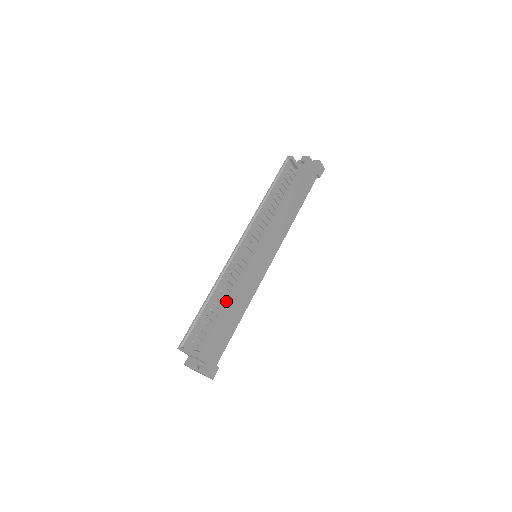
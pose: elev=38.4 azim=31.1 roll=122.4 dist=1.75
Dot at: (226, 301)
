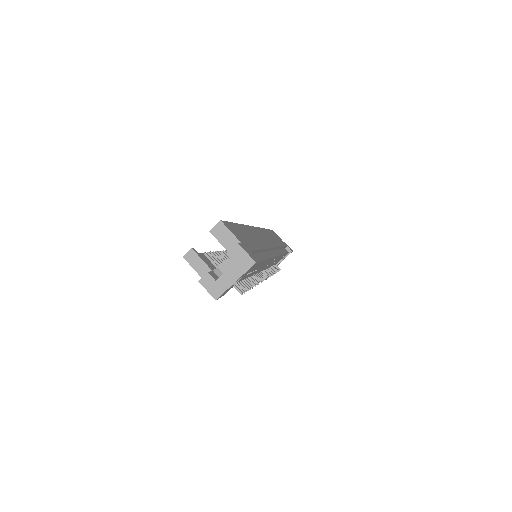
Dot at: occluded
